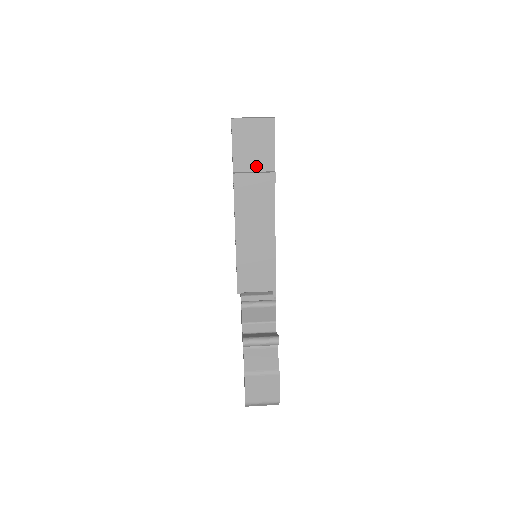
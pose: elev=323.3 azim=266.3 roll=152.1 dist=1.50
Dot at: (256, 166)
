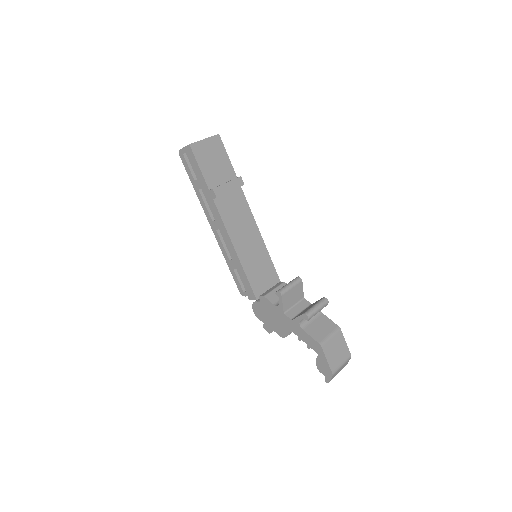
Dot at: (223, 178)
